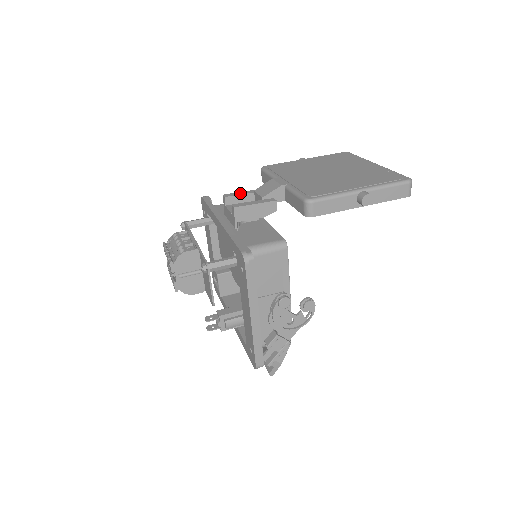
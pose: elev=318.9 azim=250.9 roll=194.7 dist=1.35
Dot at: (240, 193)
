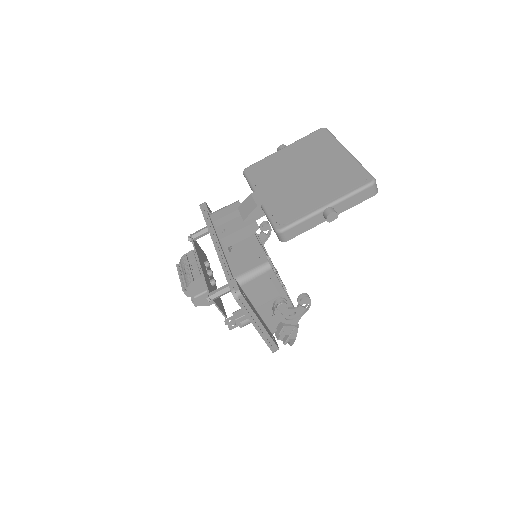
Dot at: (226, 213)
